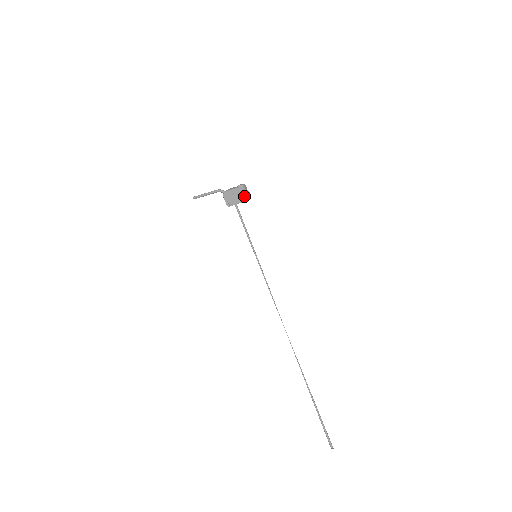
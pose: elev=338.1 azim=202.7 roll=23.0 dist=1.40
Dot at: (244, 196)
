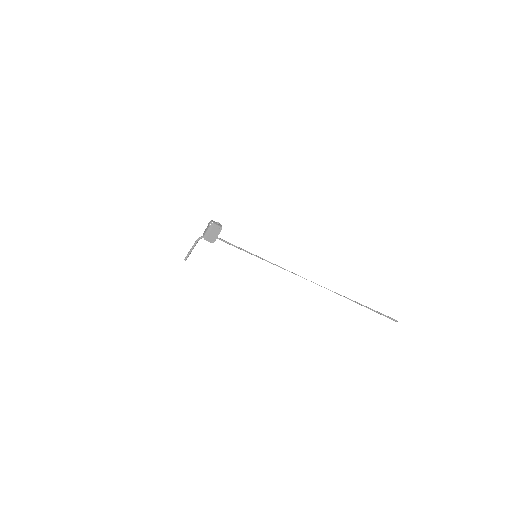
Dot at: (218, 227)
